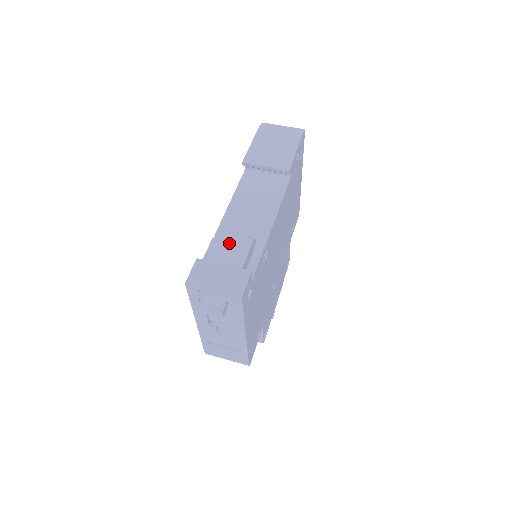
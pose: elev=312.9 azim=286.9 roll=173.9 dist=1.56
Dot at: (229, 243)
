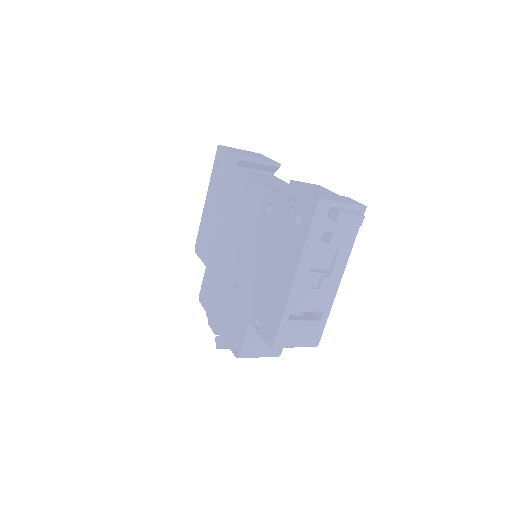
Dot at: (309, 185)
